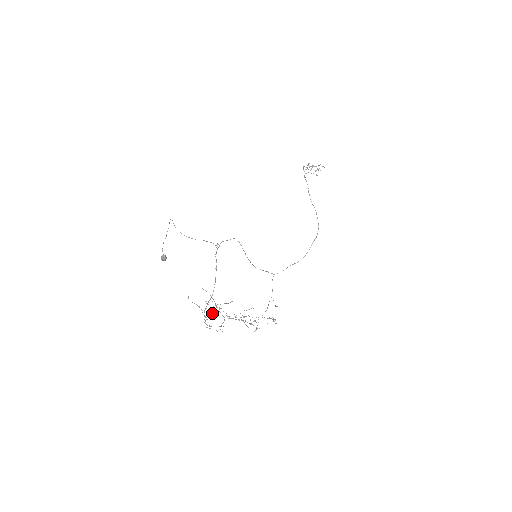
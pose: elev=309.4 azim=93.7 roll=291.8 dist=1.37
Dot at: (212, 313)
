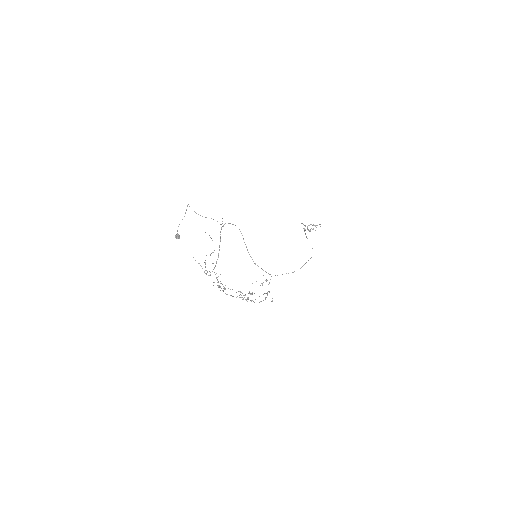
Dot at: (213, 285)
